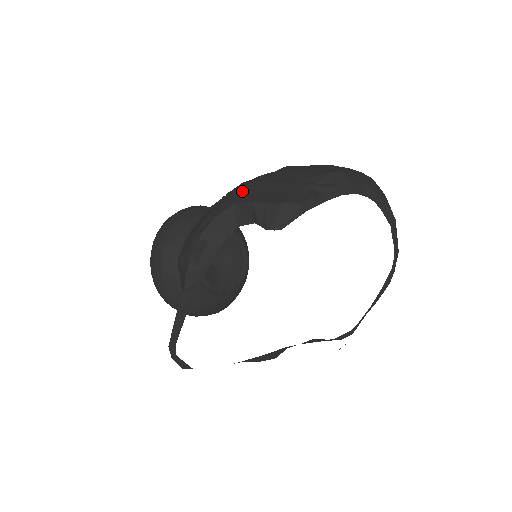
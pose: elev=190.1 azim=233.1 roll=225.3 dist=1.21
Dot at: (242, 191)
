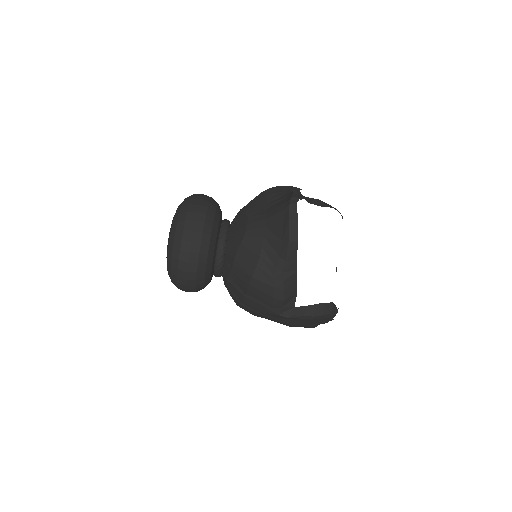
Dot at: occluded
